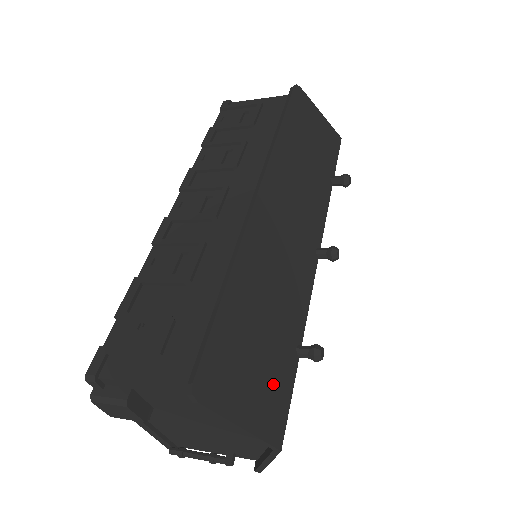
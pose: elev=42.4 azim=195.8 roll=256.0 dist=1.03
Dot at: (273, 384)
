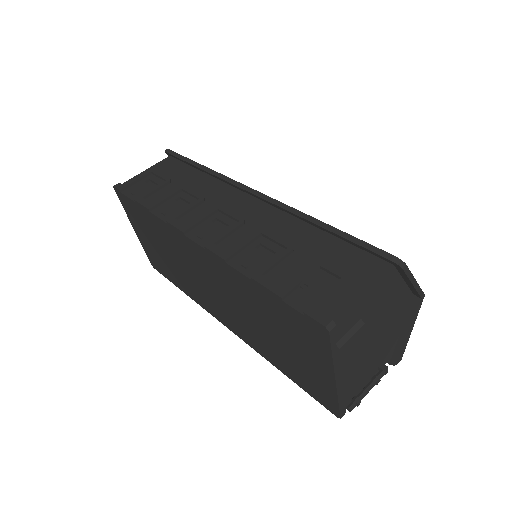
Dot at: occluded
